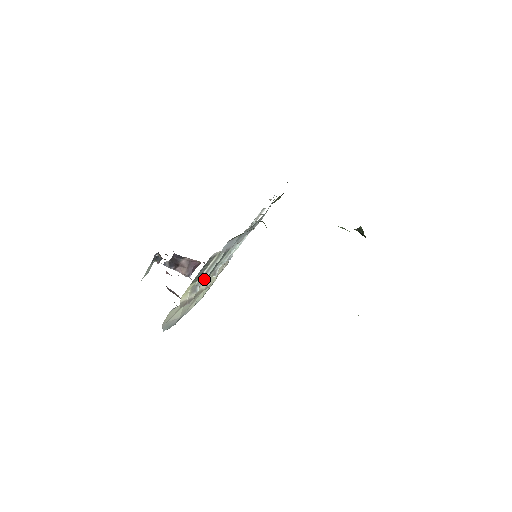
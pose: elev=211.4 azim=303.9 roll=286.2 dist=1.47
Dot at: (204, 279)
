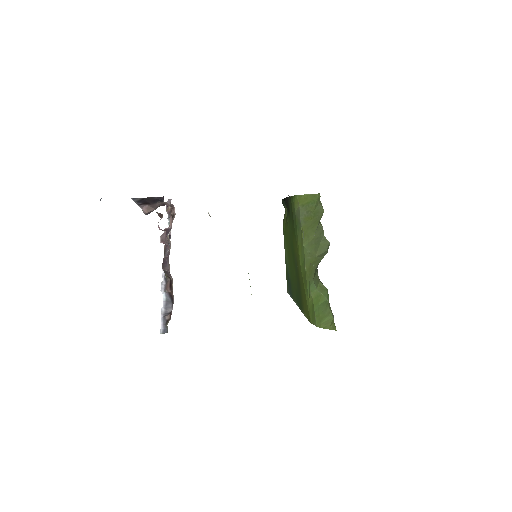
Dot at: occluded
